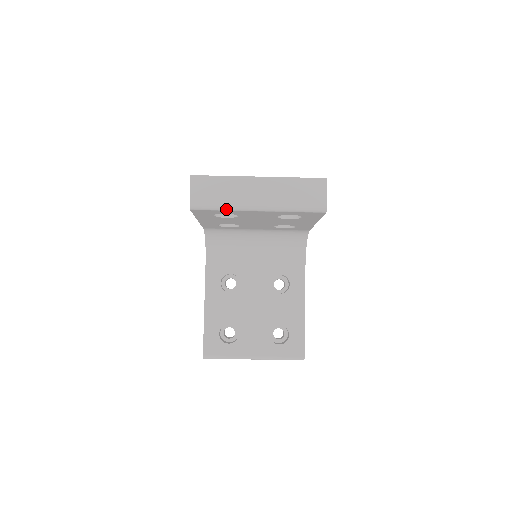
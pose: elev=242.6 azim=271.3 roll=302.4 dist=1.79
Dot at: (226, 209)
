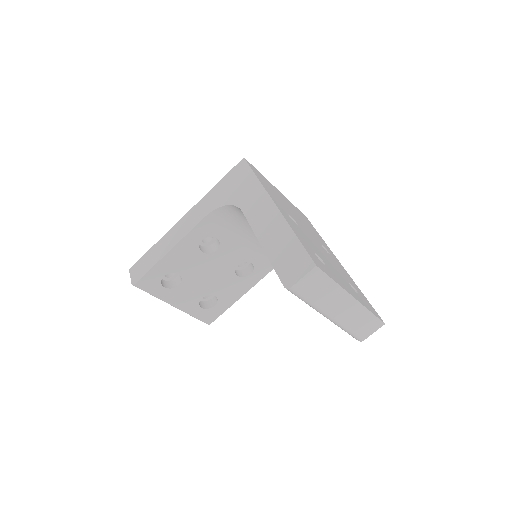
Dot at: (309, 304)
